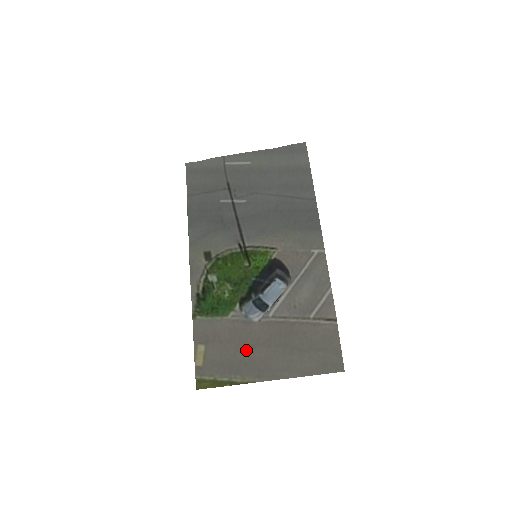
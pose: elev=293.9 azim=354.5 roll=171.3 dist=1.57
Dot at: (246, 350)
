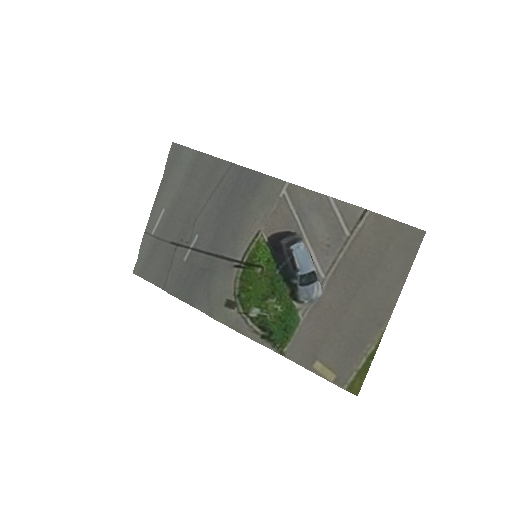
Dot at: (345, 322)
